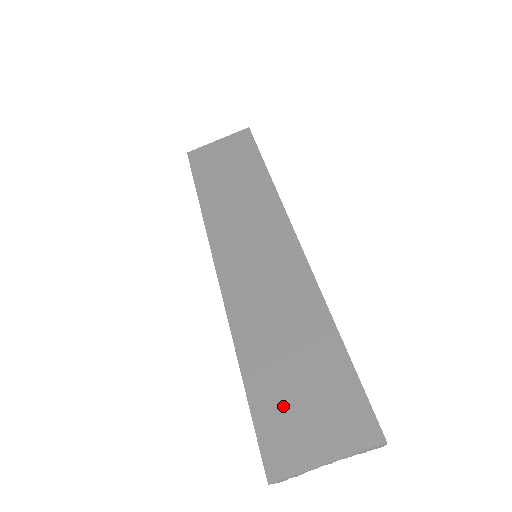
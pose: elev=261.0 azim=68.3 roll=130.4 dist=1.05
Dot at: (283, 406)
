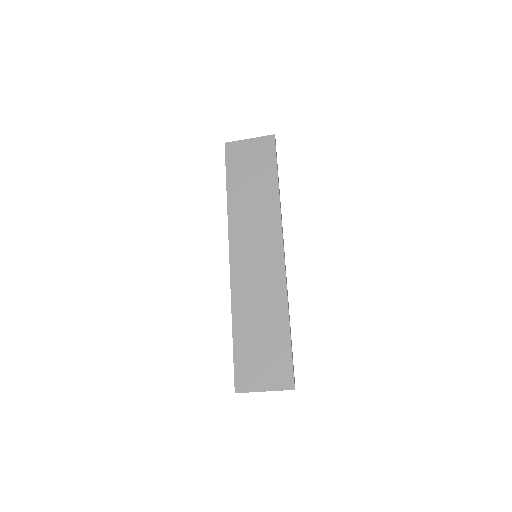
Dot at: (250, 358)
